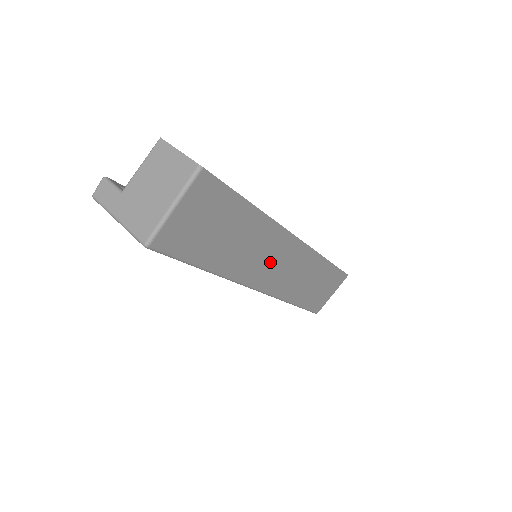
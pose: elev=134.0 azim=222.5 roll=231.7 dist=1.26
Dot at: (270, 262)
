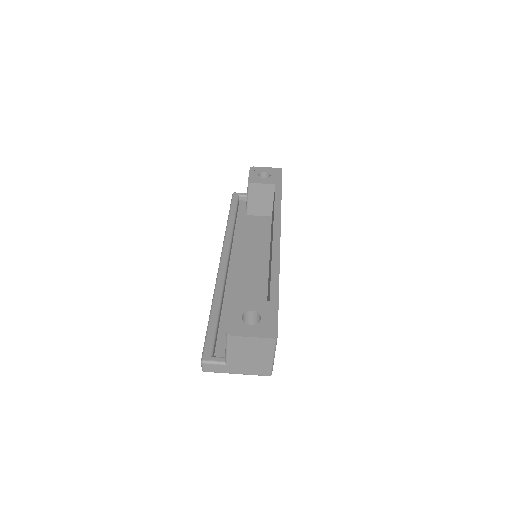
Dot at: occluded
